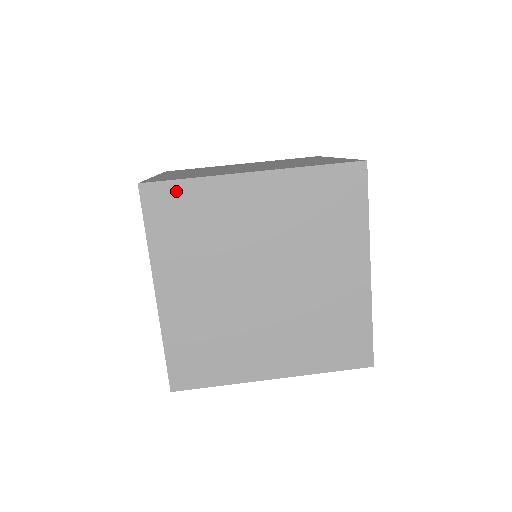
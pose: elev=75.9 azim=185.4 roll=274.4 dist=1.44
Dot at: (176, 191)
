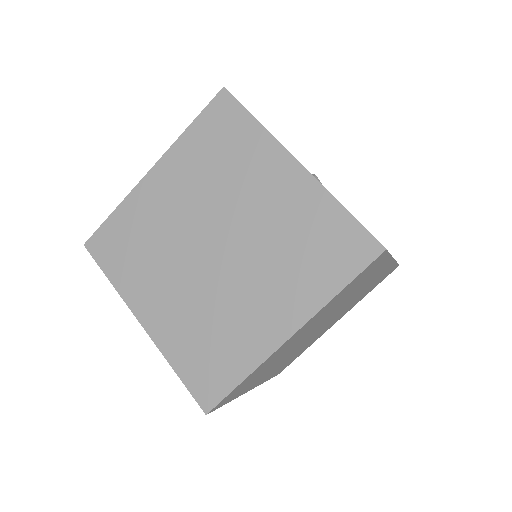
Dot at: (109, 229)
